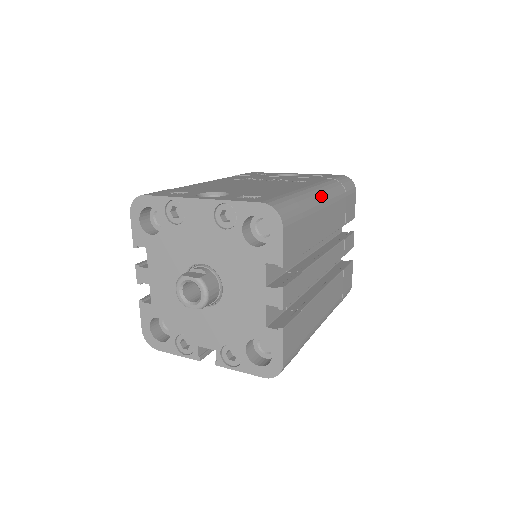
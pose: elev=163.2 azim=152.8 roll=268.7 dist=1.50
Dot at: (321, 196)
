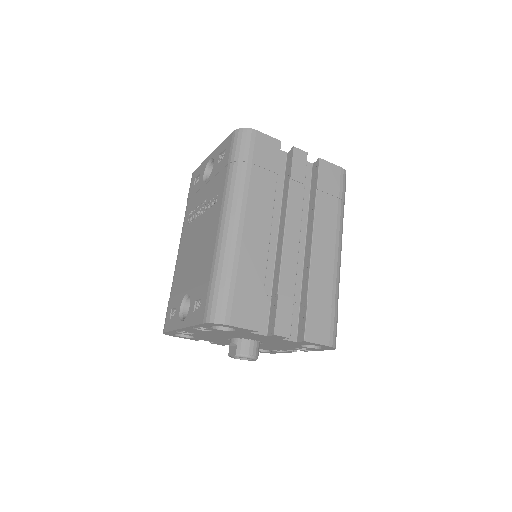
Dot at: (232, 226)
